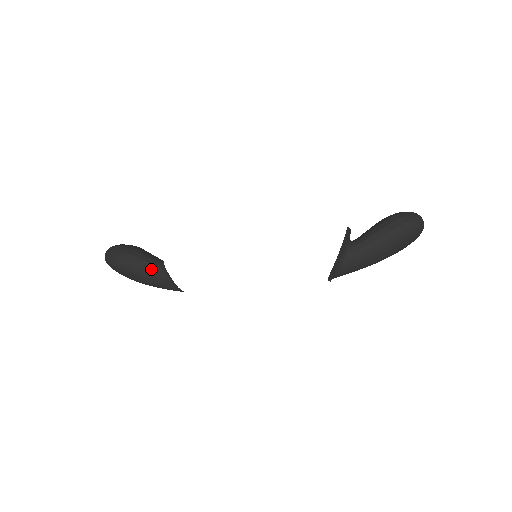
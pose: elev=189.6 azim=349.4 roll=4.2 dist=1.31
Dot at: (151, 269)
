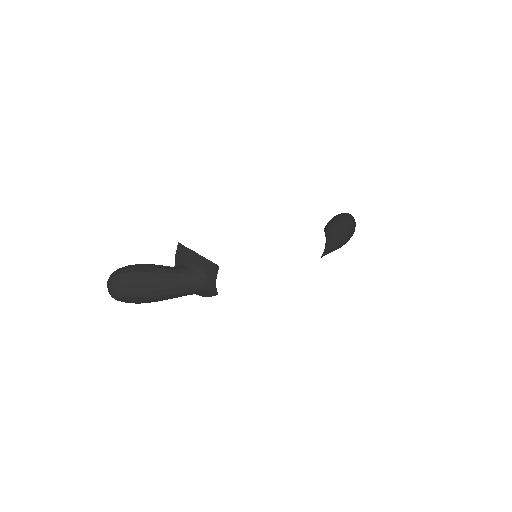
Dot at: (173, 269)
